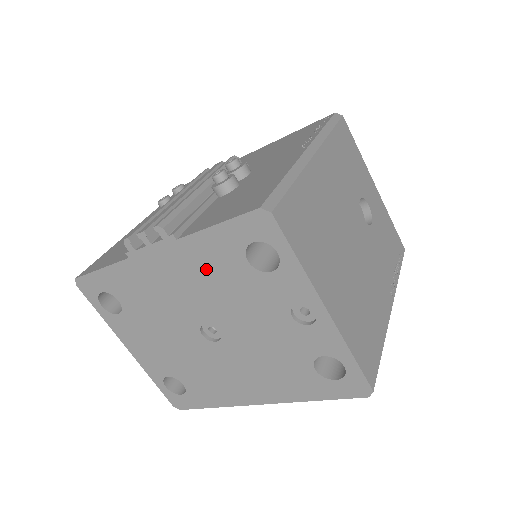
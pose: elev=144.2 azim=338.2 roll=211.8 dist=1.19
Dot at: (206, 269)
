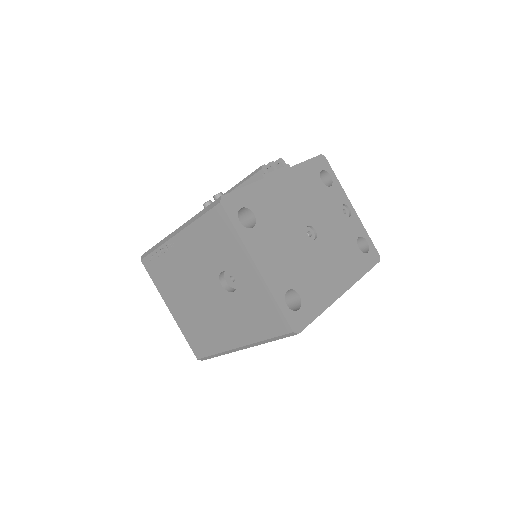
Dot at: (305, 185)
